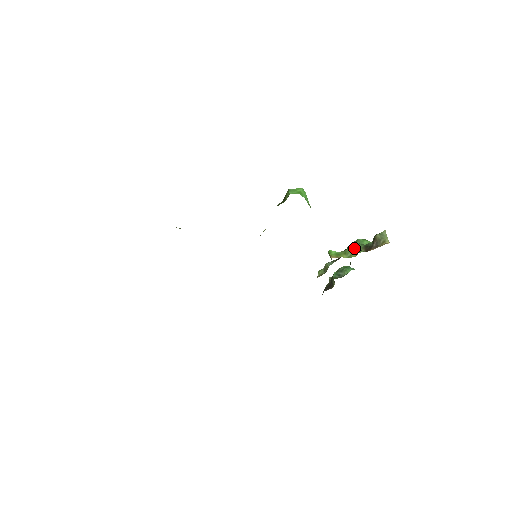
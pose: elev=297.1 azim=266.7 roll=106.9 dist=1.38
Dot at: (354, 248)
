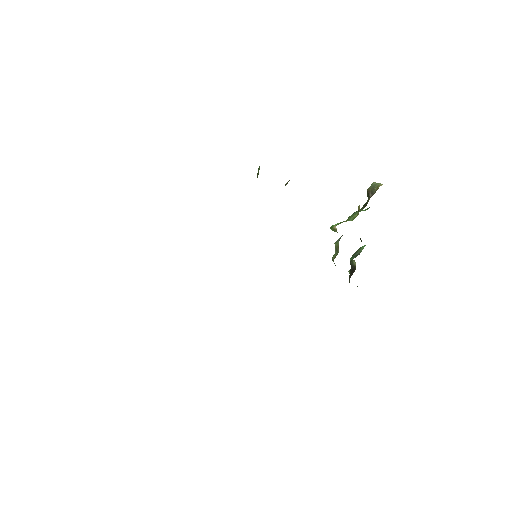
Dot at: (354, 214)
